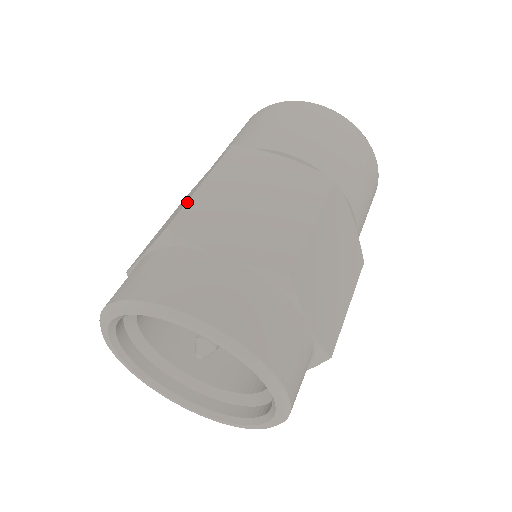
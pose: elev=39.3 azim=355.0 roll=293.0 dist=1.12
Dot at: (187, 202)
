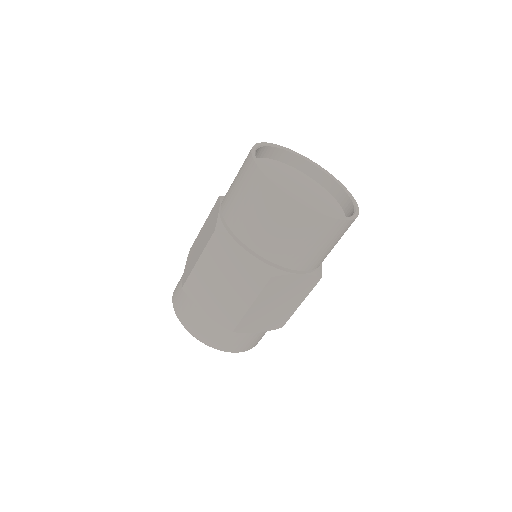
Dot at: (190, 274)
